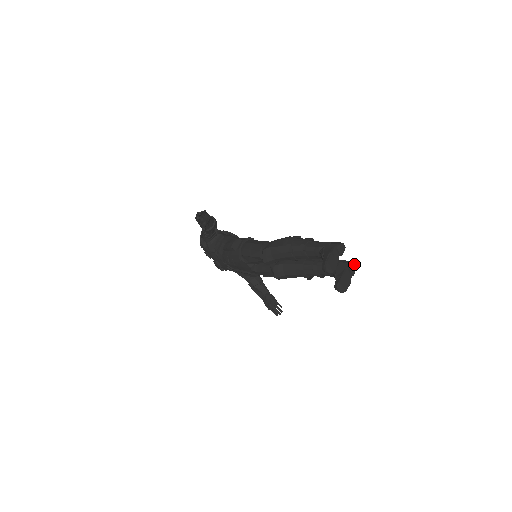
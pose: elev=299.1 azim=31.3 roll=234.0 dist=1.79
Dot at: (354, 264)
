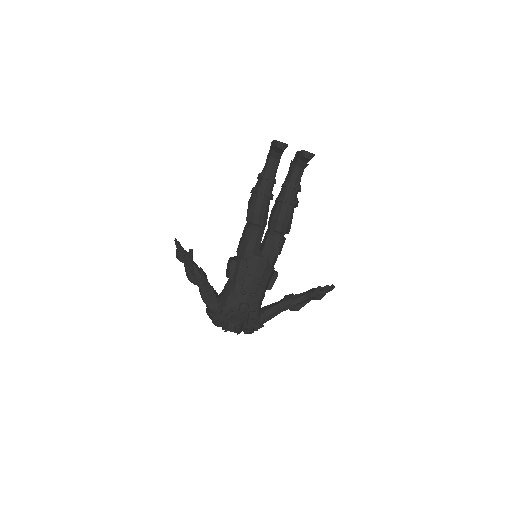
Dot at: occluded
